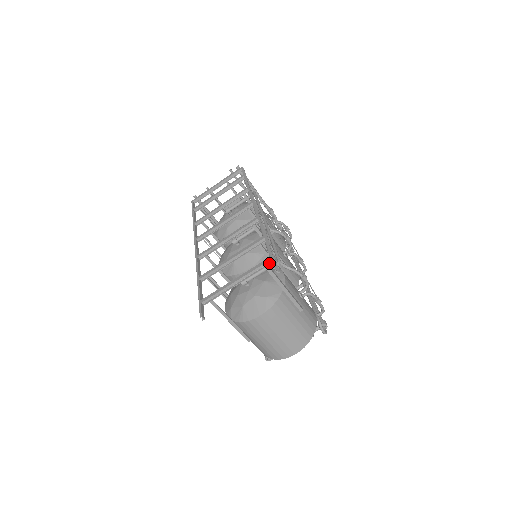
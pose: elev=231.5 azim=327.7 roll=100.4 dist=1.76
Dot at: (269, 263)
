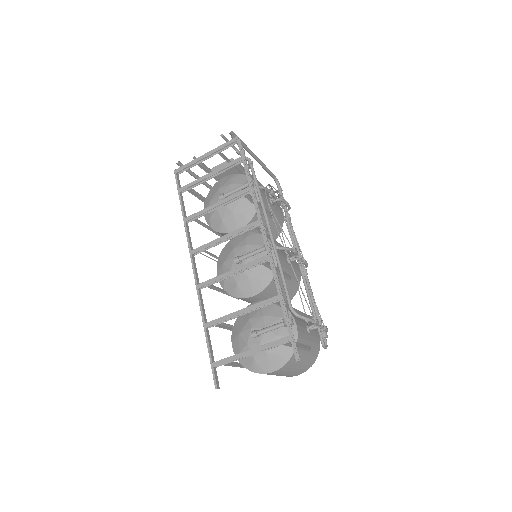
Dot at: (287, 341)
